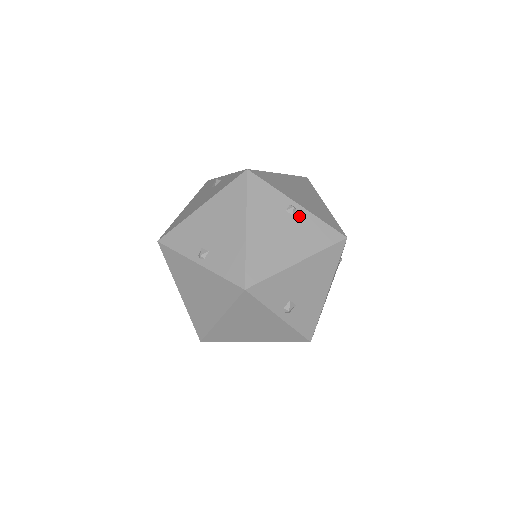
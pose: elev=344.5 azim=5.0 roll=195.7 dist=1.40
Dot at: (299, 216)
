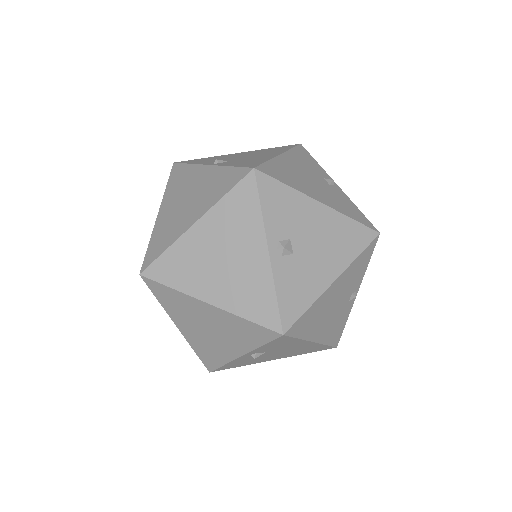
Dot at: (335, 189)
